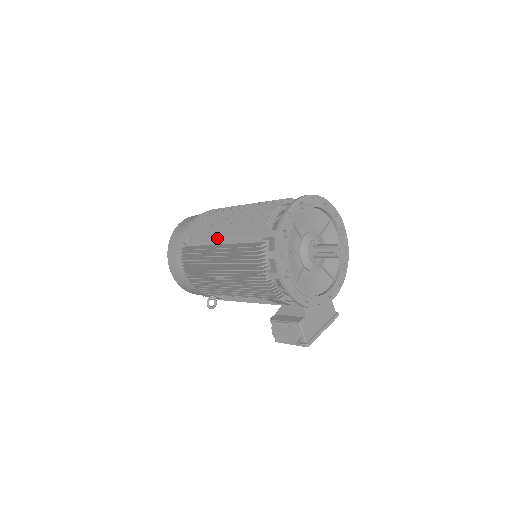
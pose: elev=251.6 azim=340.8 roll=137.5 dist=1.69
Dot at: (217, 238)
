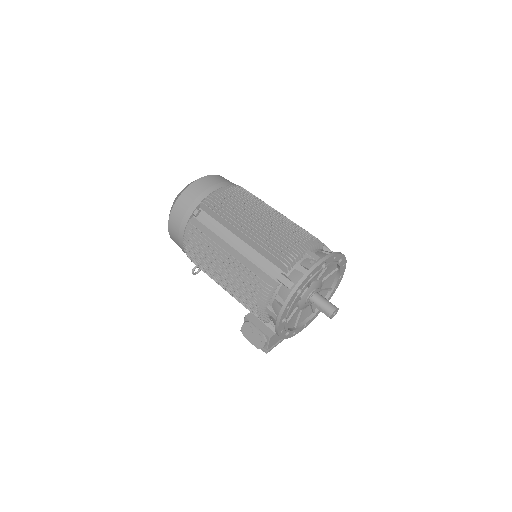
Dot at: (231, 238)
